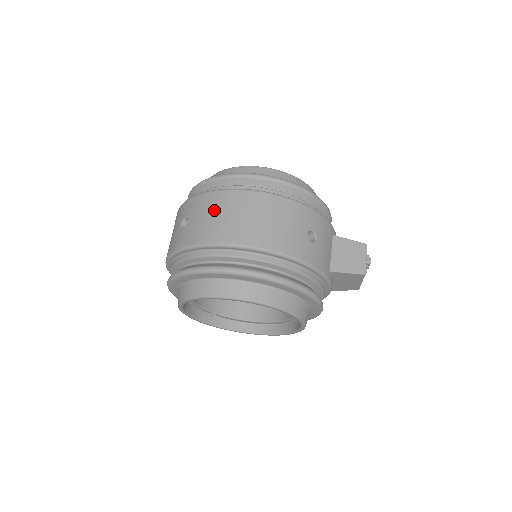
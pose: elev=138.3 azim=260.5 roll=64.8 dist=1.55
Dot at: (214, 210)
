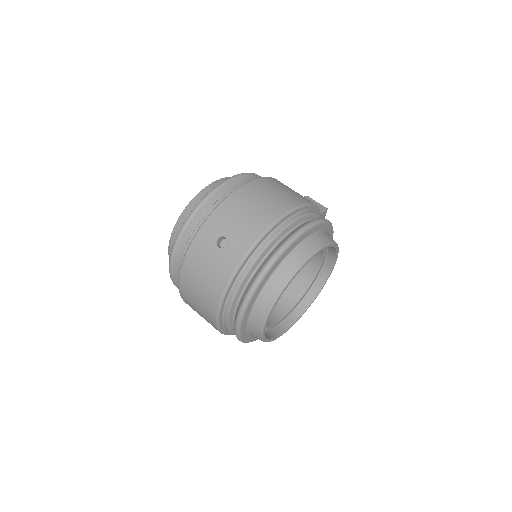
Dot at: (242, 209)
